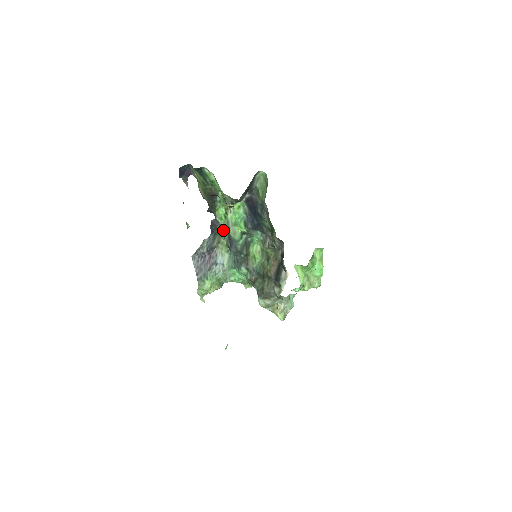
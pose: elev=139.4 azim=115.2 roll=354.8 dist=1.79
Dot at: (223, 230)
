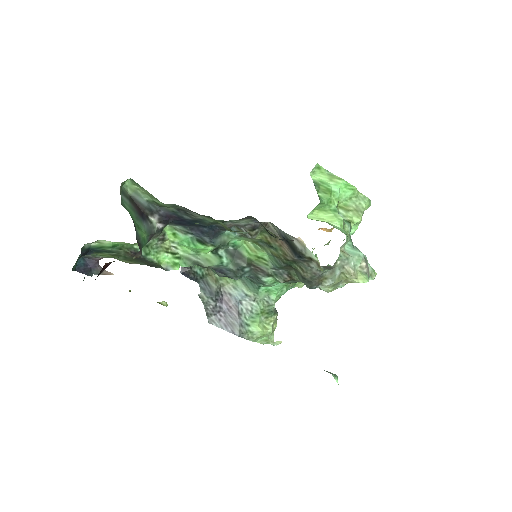
Dot at: occluded
